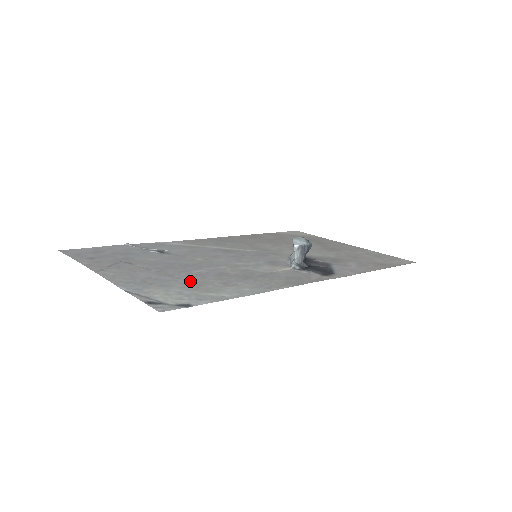
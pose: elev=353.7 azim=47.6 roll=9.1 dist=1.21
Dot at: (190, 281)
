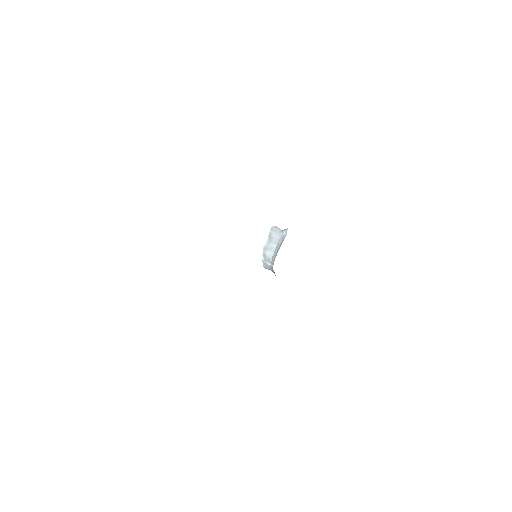
Dot at: occluded
